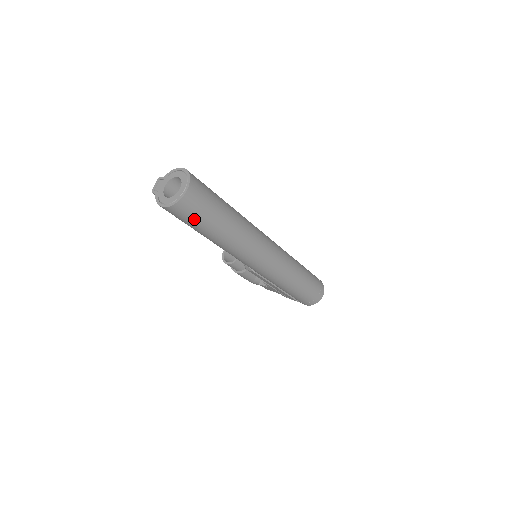
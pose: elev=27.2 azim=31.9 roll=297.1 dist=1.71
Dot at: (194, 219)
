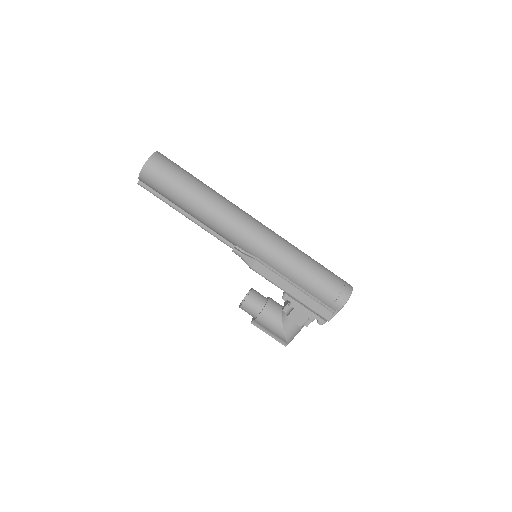
Dot at: (168, 174)
